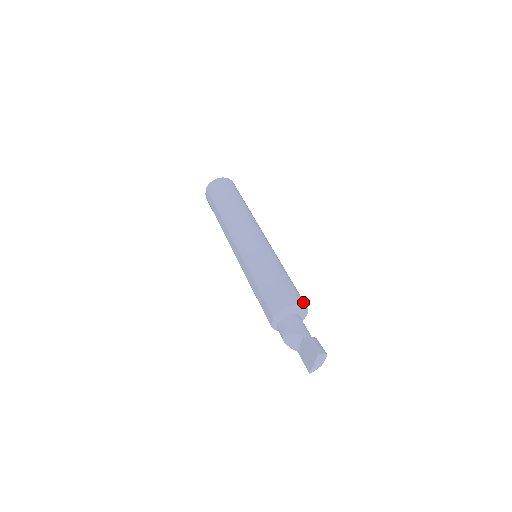
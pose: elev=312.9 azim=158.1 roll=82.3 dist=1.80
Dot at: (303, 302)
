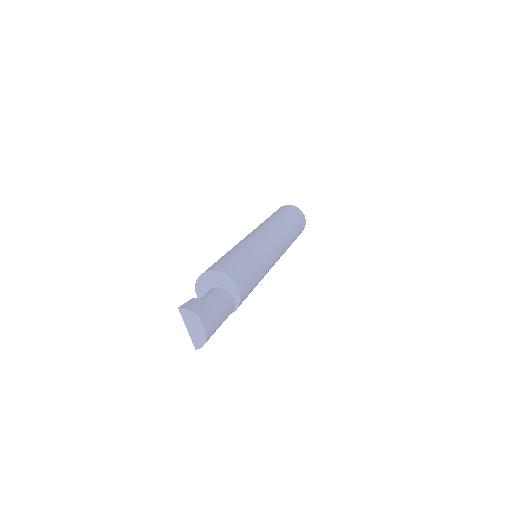
Dot at: (228, 272)
